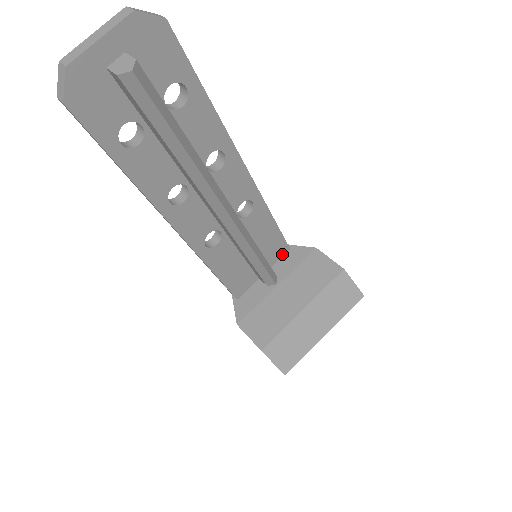
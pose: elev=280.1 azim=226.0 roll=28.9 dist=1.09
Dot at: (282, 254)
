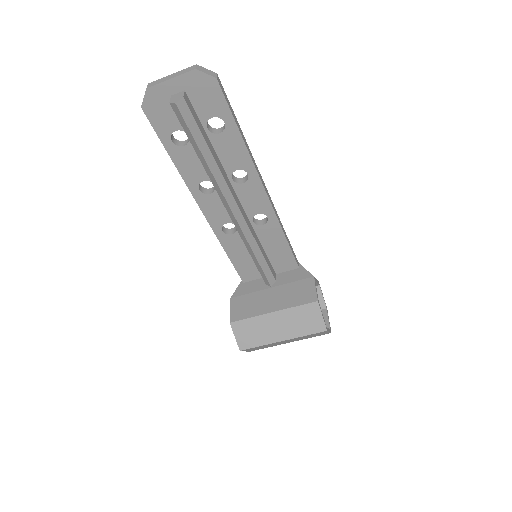
Dot at: (291, 268)
